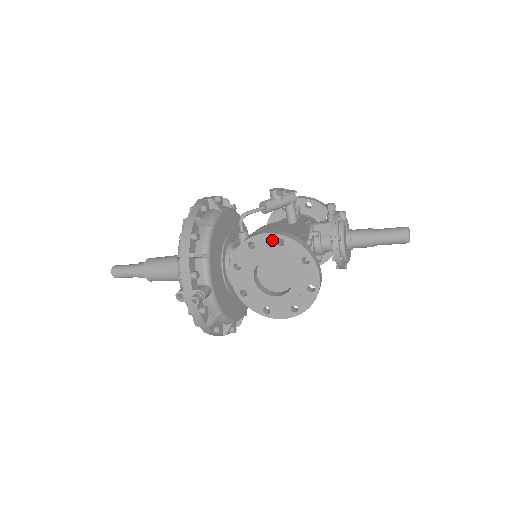
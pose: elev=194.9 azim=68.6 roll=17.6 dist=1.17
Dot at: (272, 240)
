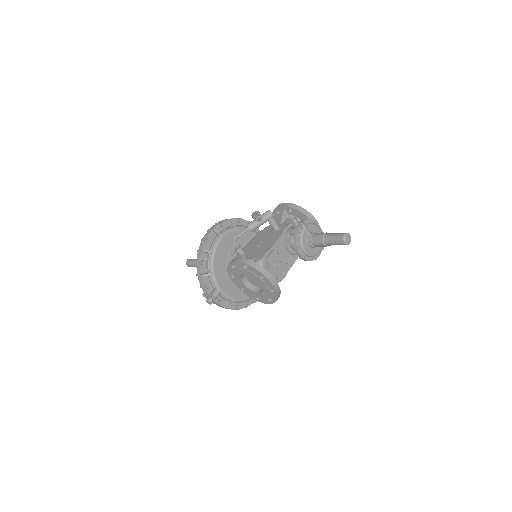
Dot at: (241, 265)
